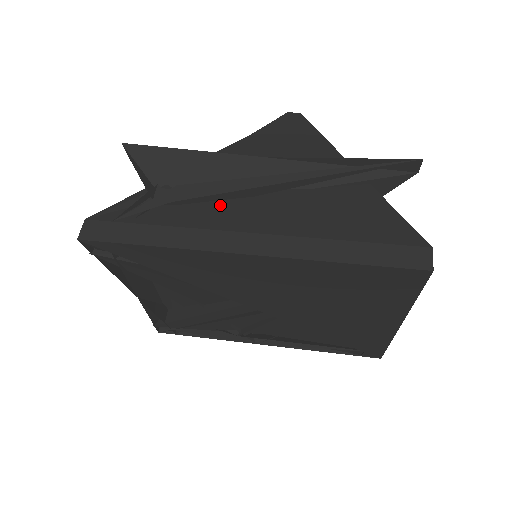
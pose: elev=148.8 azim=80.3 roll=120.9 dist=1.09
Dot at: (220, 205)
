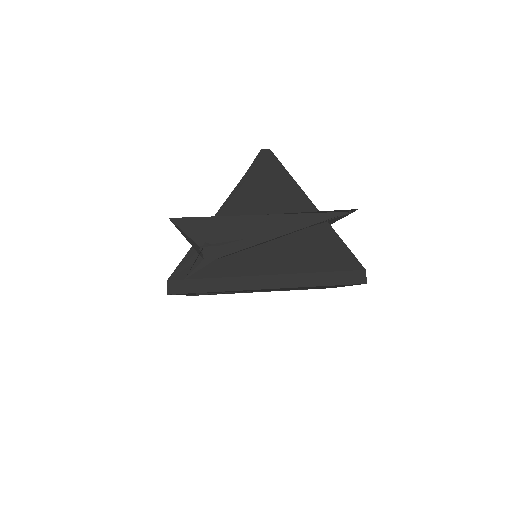
Dot at: (244, 255)
